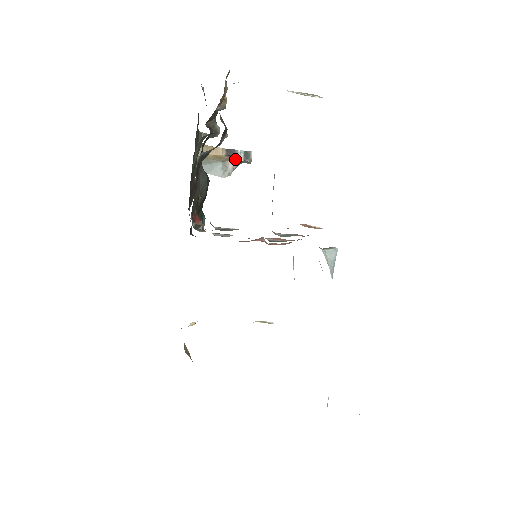
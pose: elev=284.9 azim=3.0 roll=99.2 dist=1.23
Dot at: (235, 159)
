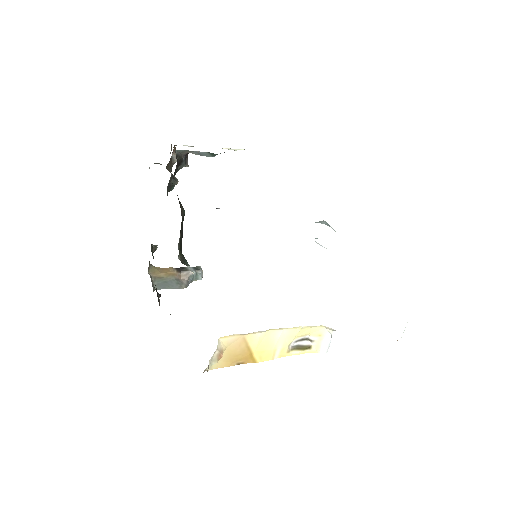
Dot at: (187, 273)
